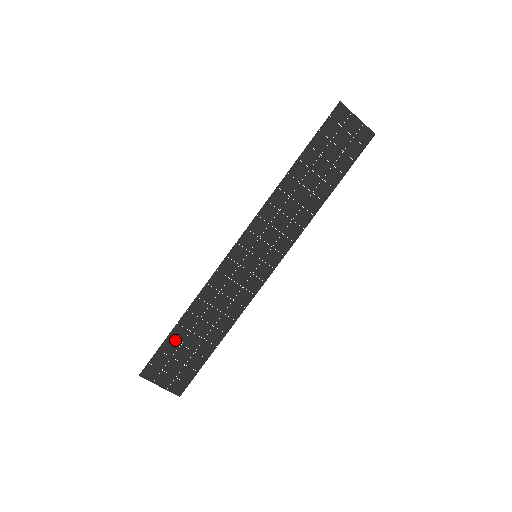
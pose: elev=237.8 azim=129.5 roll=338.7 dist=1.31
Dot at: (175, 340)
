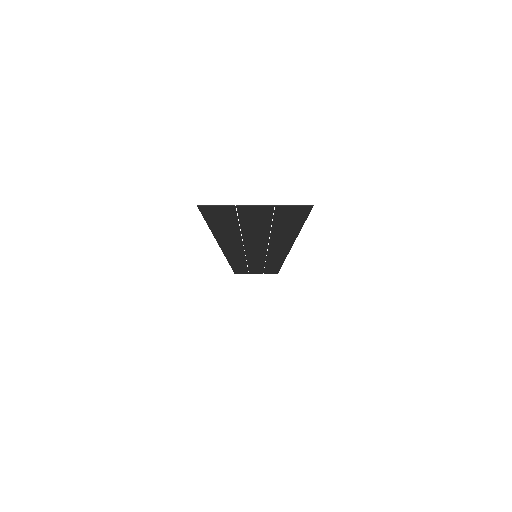
Dot at: (241, 270)
